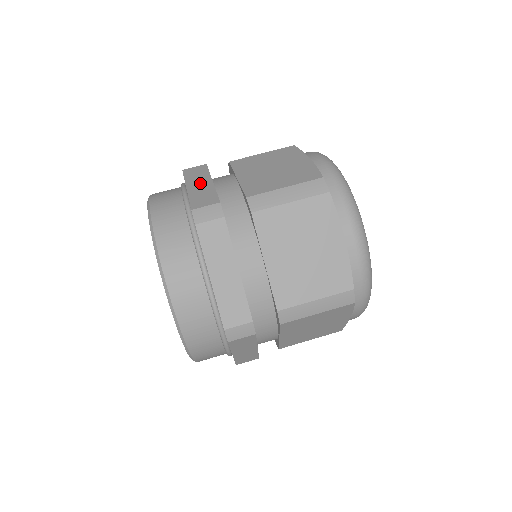
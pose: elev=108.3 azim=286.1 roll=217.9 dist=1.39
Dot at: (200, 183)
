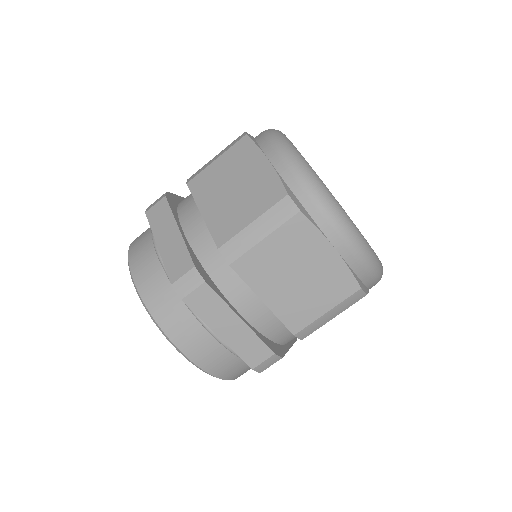
Dot at: (168, 235)
